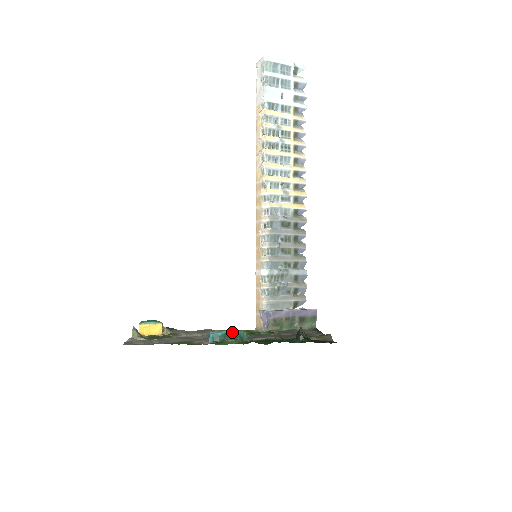
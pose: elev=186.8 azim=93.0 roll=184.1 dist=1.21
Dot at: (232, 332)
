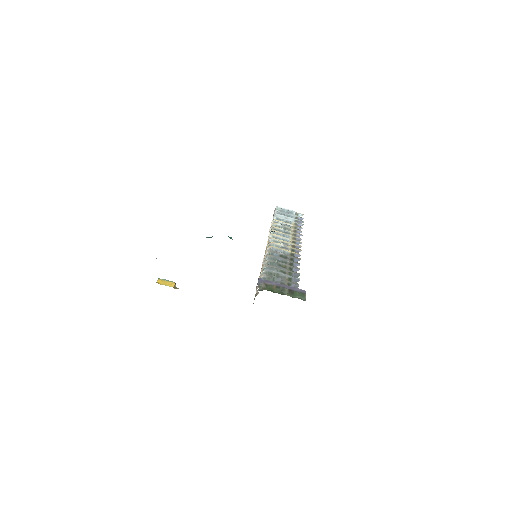
Dot at: occluded
